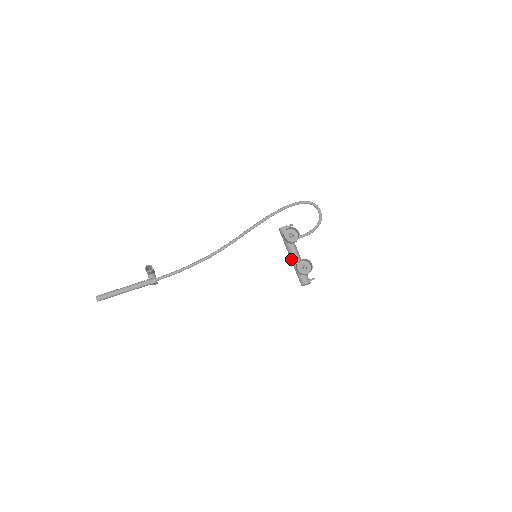
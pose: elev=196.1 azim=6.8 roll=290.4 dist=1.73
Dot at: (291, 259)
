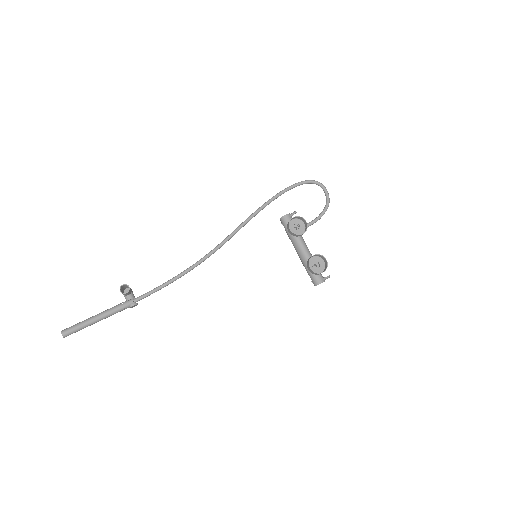
Dot at: (299, 255)
